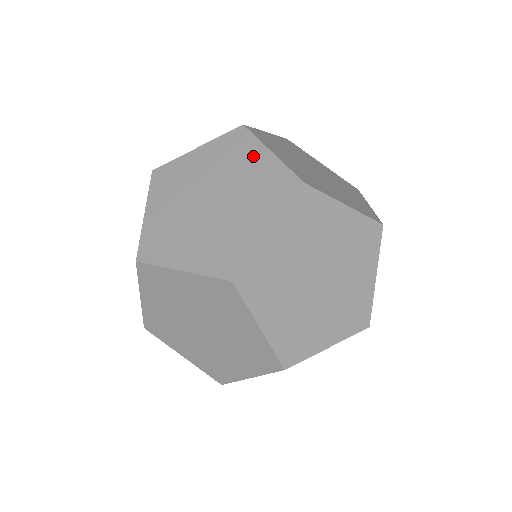
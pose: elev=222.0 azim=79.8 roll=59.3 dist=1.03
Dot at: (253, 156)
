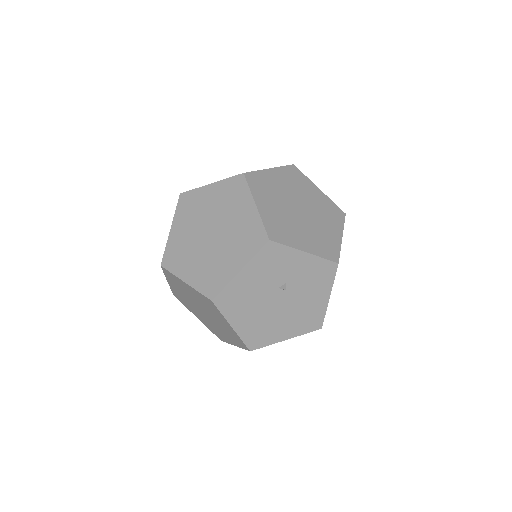
Dot at: occluded
